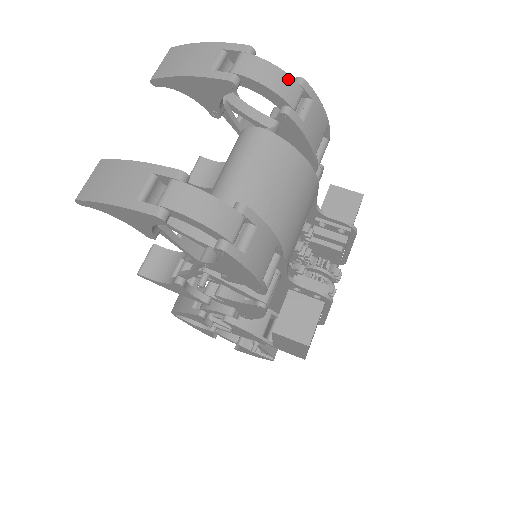
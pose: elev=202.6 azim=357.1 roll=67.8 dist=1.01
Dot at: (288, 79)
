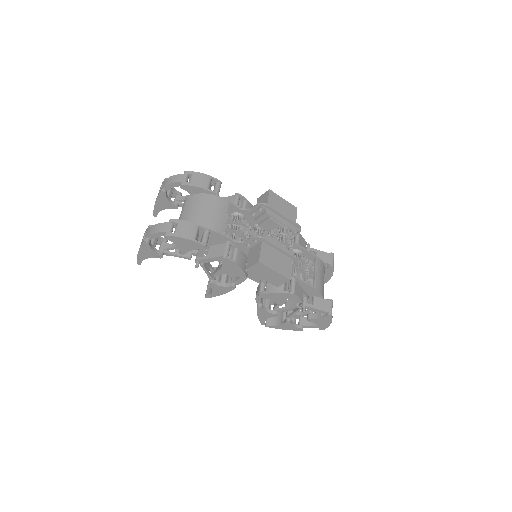
Dot at: (178, 176)
